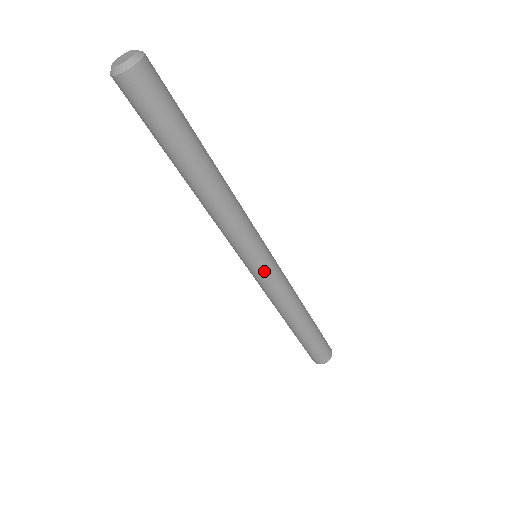
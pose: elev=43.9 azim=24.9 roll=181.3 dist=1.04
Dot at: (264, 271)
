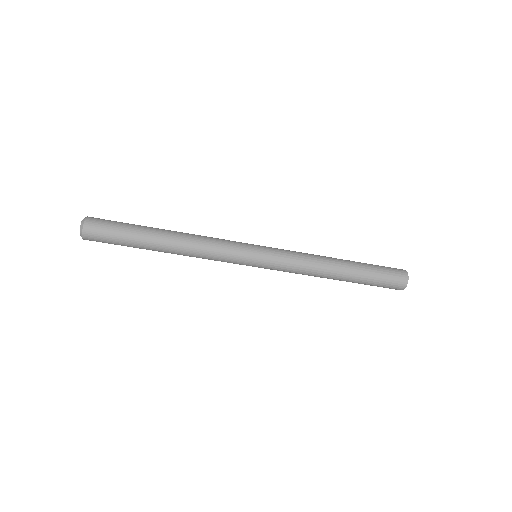
Dot at: (264, 266)
